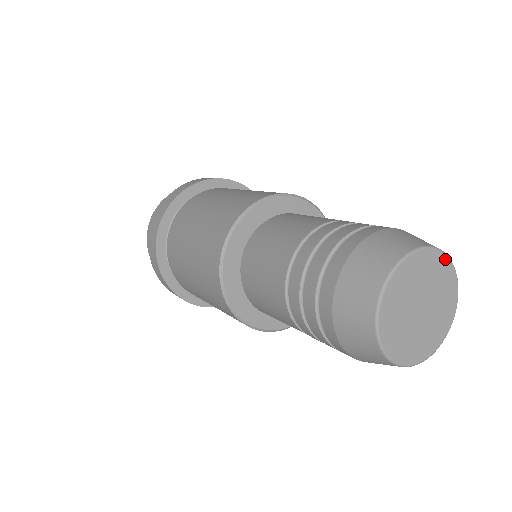
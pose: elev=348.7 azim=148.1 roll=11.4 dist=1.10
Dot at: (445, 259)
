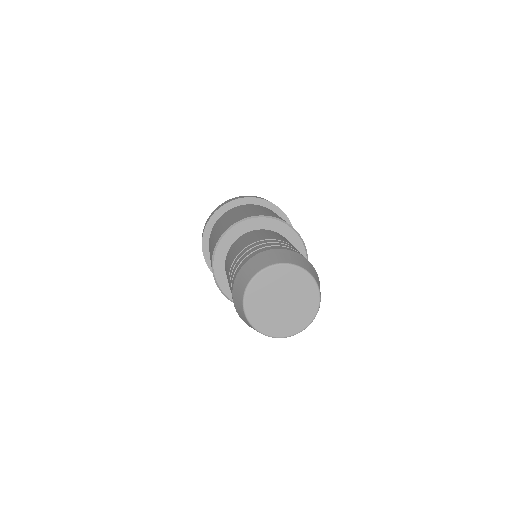
Dot at: (271, 269)
